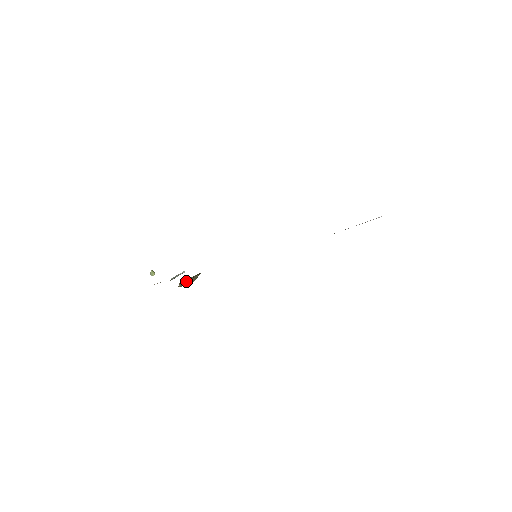
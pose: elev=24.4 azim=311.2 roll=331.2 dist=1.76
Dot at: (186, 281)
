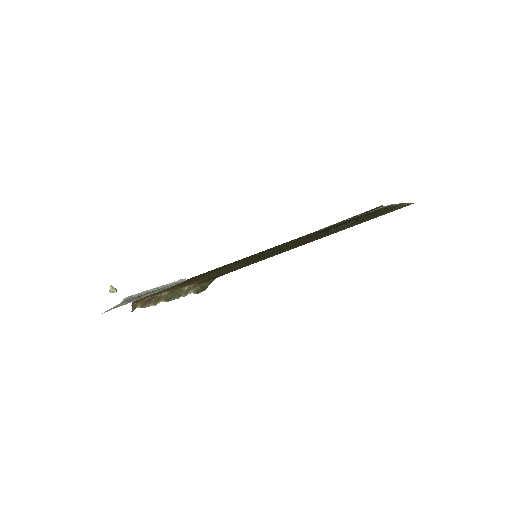
Dot at: (163, 297)
